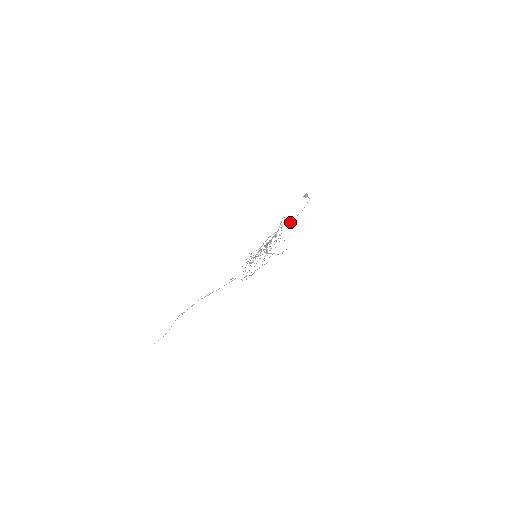
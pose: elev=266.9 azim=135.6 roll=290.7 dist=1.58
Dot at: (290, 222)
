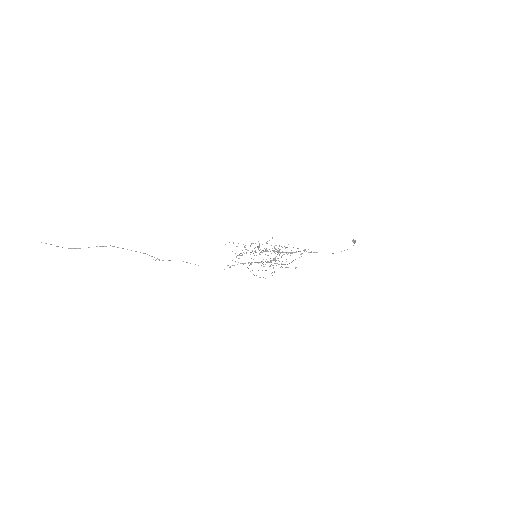
Dot at: occluded
